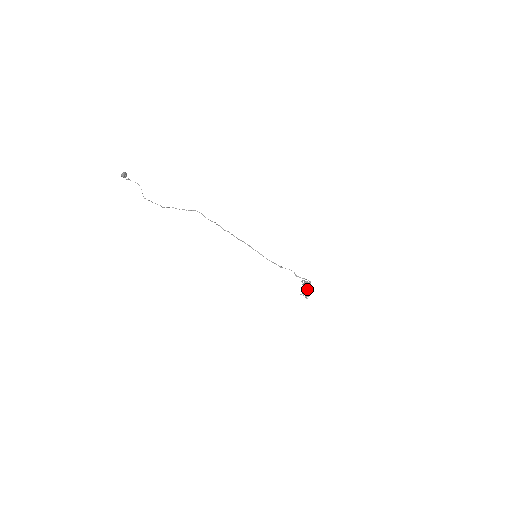
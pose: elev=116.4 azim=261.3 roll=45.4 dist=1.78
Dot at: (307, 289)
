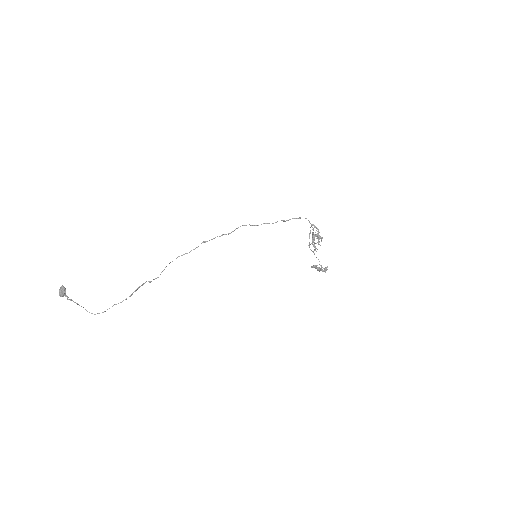
Dot at: (318, 230)
